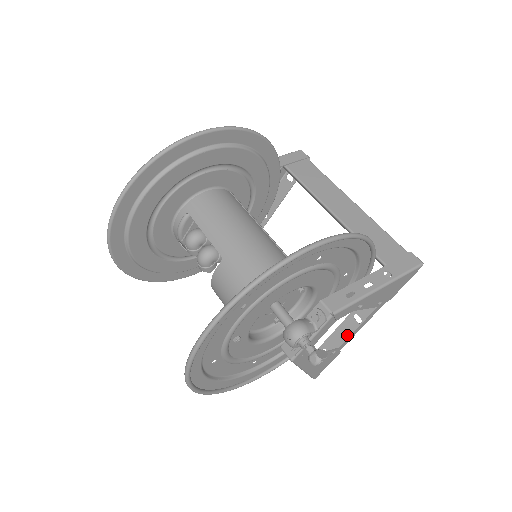
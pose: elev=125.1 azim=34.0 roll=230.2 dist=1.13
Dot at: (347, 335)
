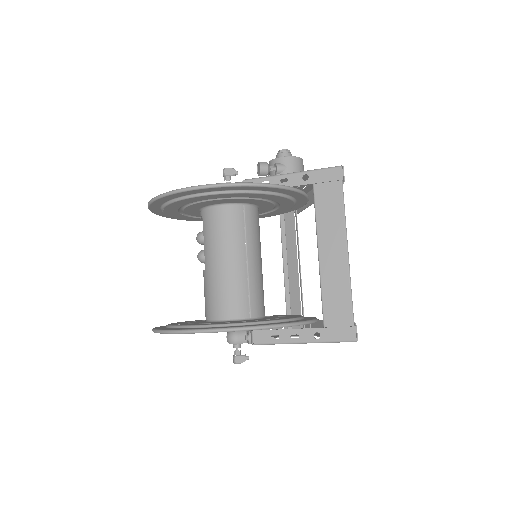
Dot at: occluded
